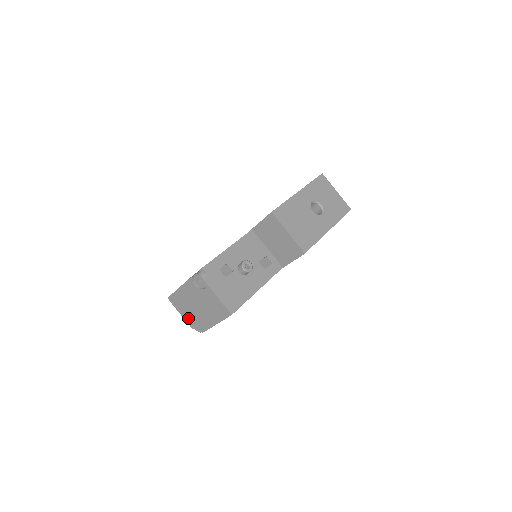
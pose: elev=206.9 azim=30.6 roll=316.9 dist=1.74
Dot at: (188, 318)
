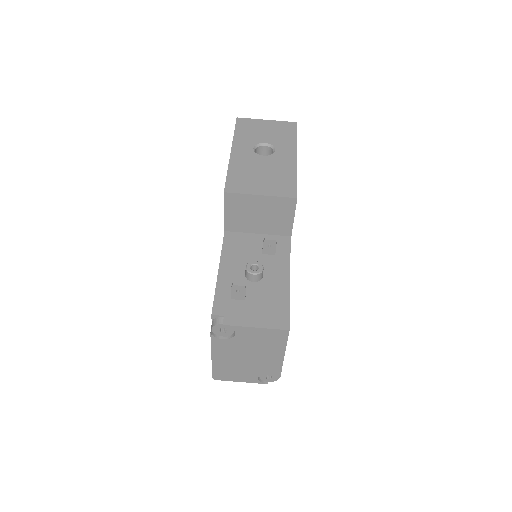
Dot at: (251, 378)
